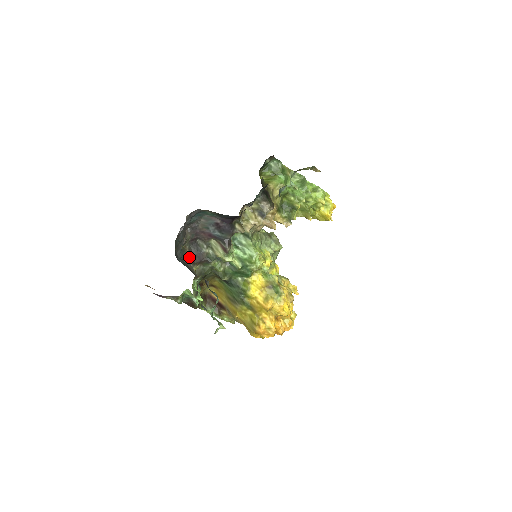
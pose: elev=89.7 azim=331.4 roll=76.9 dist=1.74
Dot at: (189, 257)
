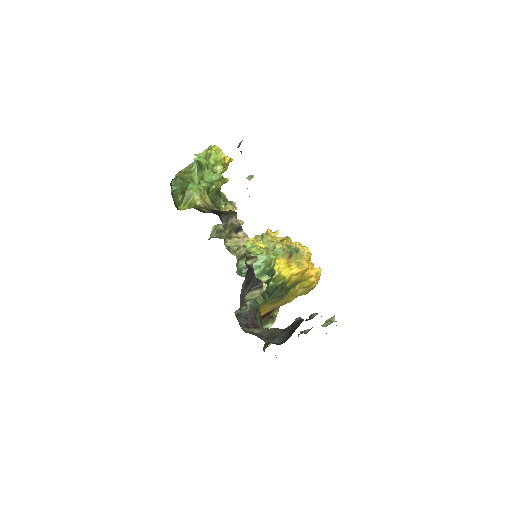
Dot at: (253, 330)
